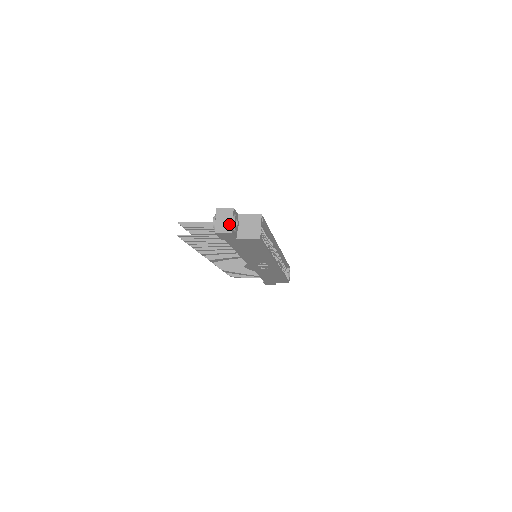
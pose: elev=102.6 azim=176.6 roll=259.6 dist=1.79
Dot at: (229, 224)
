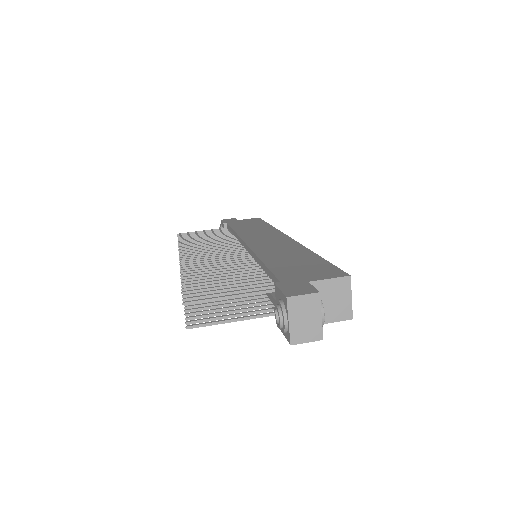
Dot at: (316, 325)
